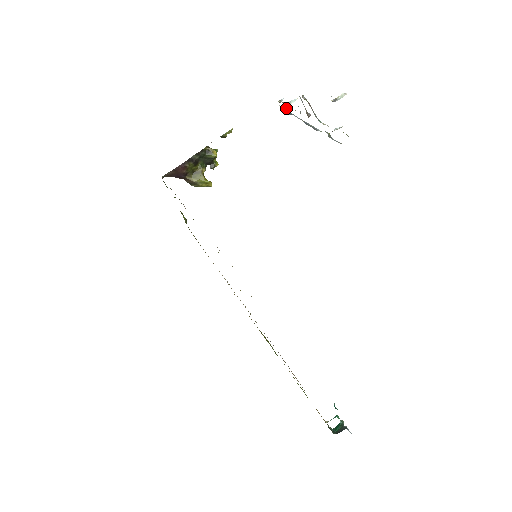
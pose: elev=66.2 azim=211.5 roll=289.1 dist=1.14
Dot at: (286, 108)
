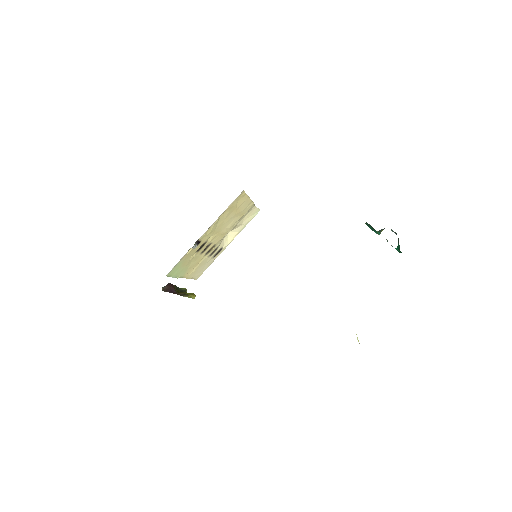
Dot at: occluded
